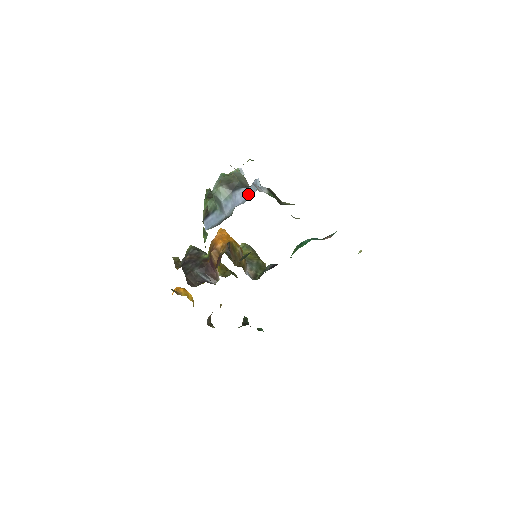
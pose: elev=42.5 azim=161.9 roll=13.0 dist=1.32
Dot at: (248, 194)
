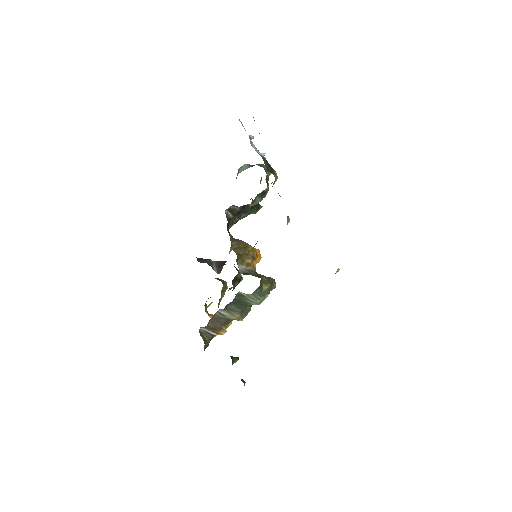
Dot at: occluded
